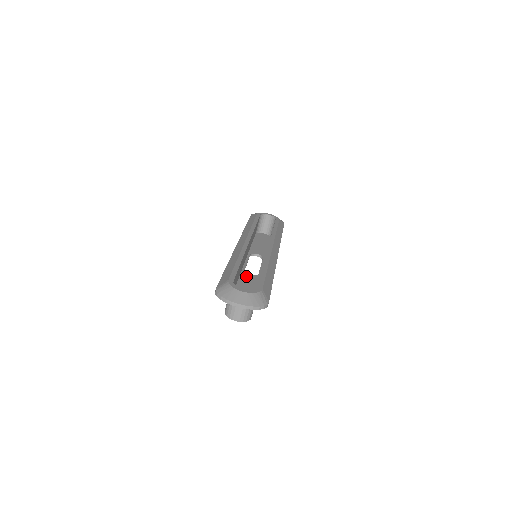
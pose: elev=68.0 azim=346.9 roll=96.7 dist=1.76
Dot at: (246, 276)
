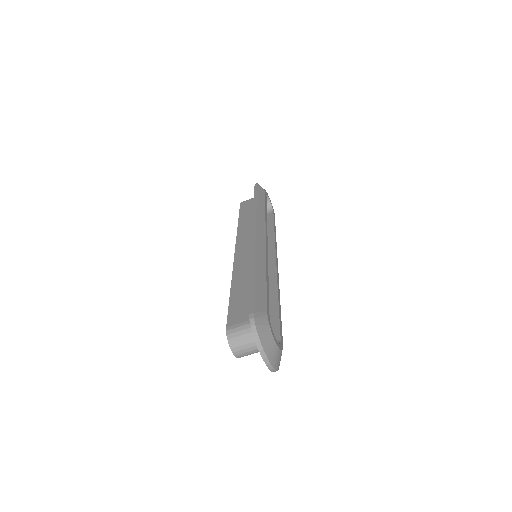
Dot at: occluded
